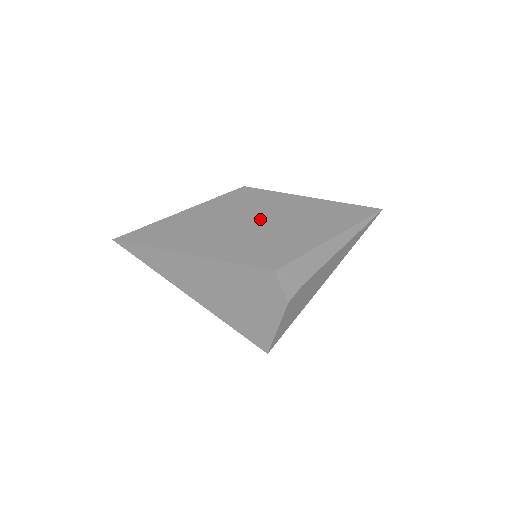
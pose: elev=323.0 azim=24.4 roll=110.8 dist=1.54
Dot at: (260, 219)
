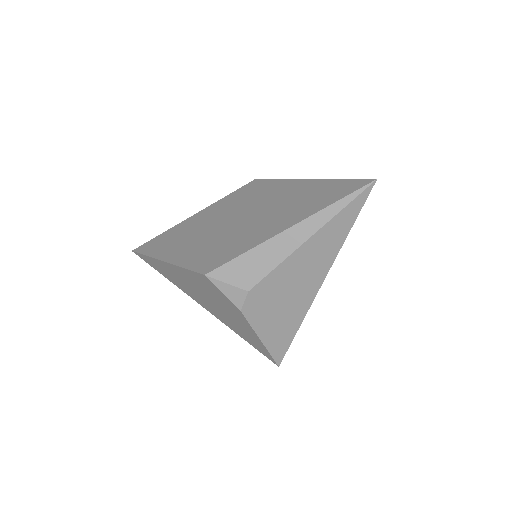
Dot at: (238, 216)
